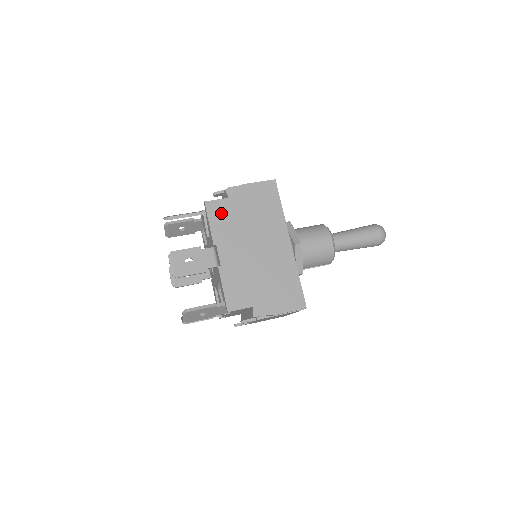
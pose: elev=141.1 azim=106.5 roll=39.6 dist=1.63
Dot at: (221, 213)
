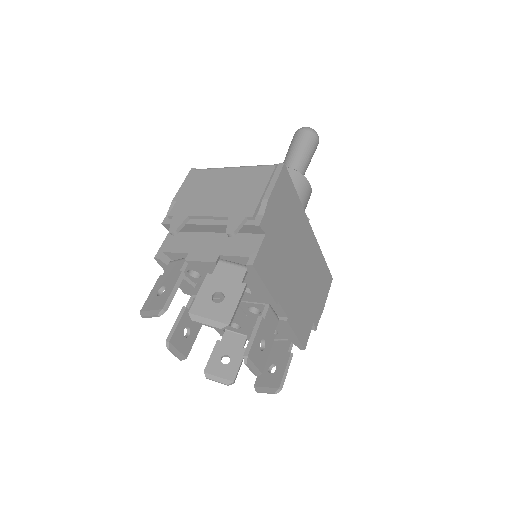
Dot at: (268, 261)
